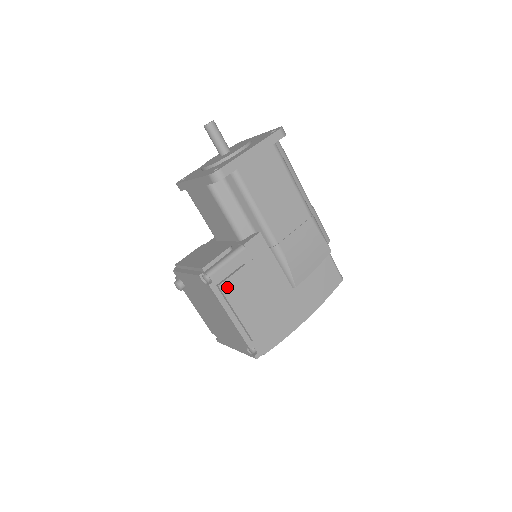
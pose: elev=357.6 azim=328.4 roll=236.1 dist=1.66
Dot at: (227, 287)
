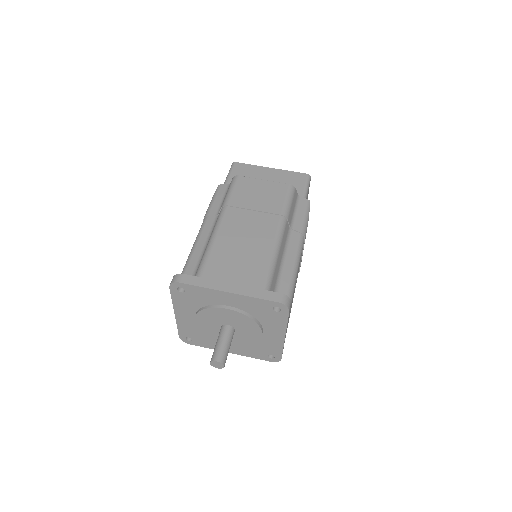
Dot at: occluded
